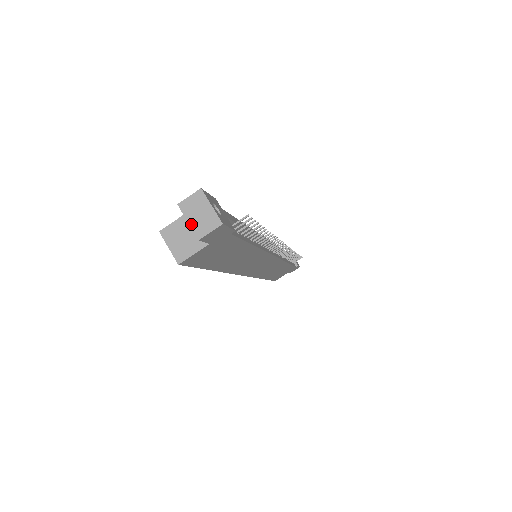
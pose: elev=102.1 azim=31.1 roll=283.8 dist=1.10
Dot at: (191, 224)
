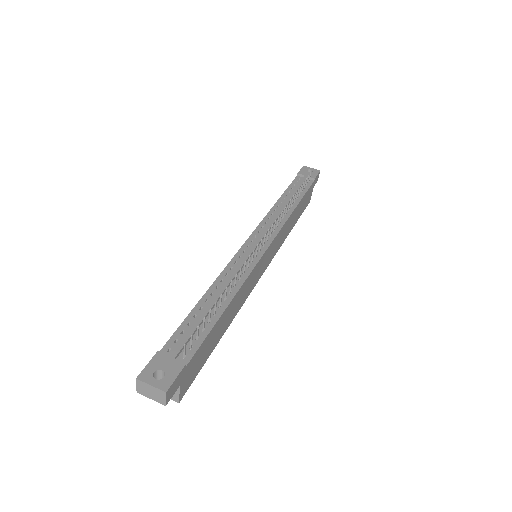
Dot at: occluded
